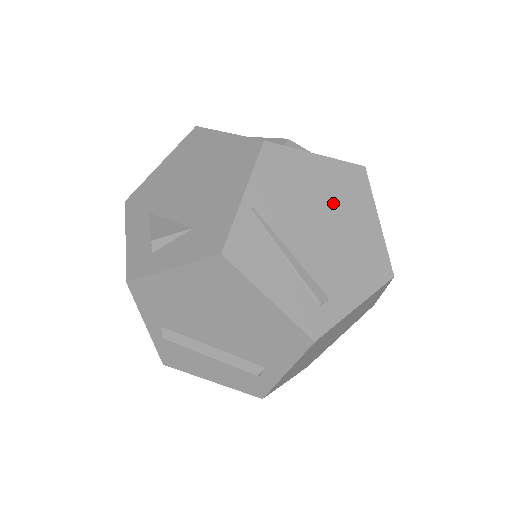
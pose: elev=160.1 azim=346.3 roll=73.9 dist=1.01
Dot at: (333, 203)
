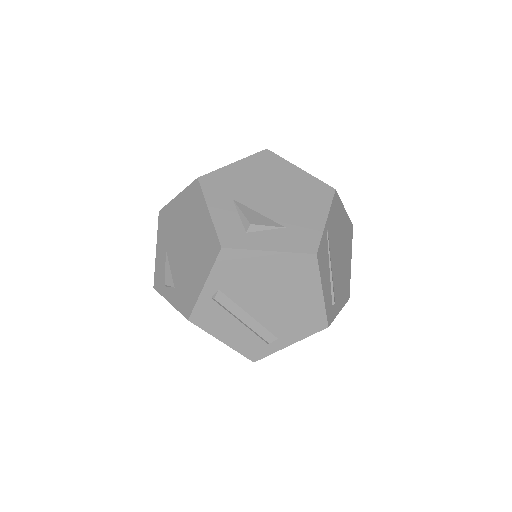
Dot at: (344, 243)
